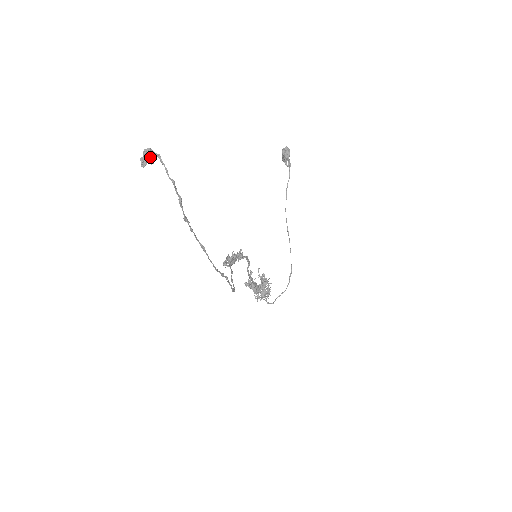
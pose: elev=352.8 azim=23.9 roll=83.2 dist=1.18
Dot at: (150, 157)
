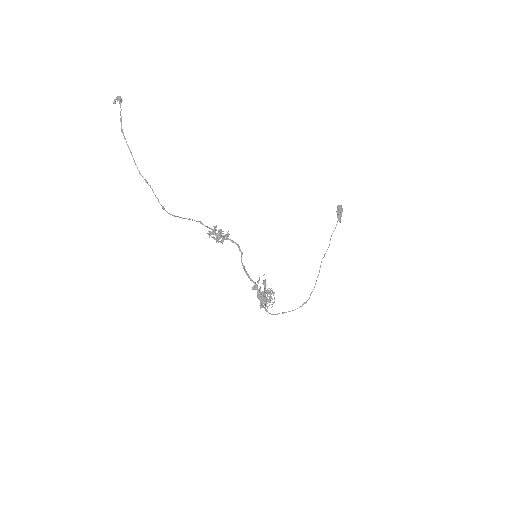
Dot at: (120, 101)
